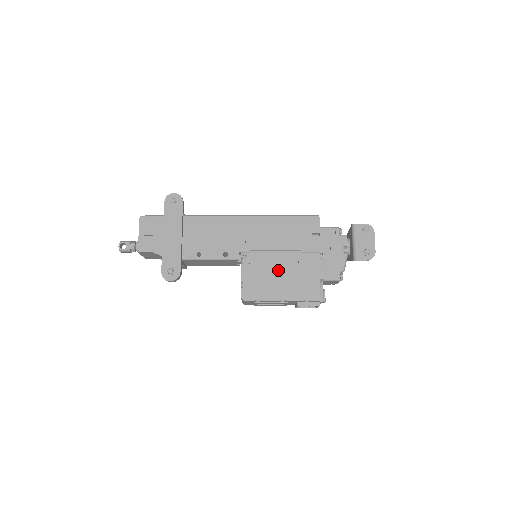
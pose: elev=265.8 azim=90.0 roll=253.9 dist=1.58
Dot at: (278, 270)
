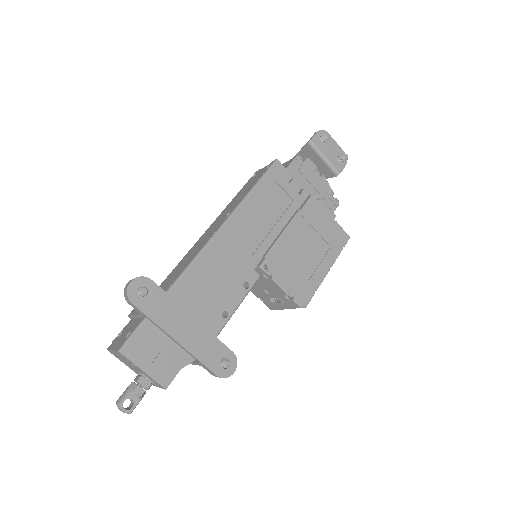
Dot at: (301, 248)
